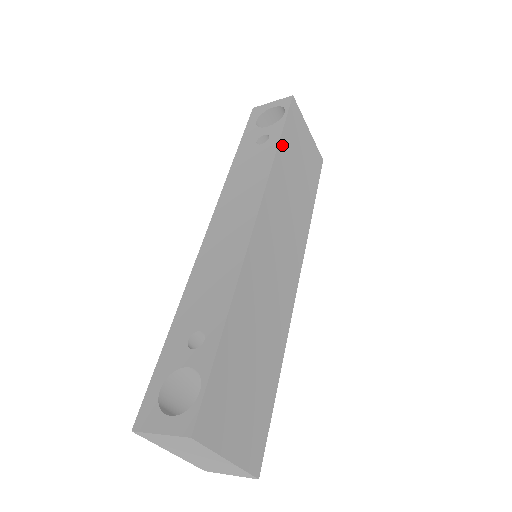
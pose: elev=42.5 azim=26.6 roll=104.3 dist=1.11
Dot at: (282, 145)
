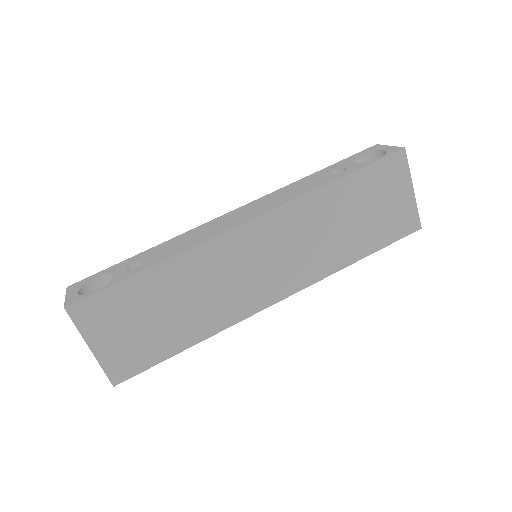
Dot at: (344, 183)
